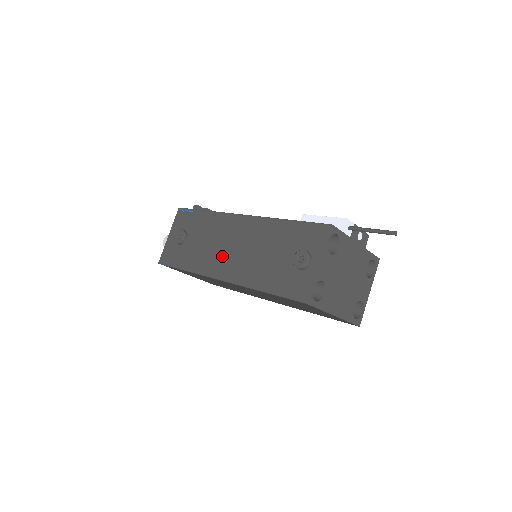
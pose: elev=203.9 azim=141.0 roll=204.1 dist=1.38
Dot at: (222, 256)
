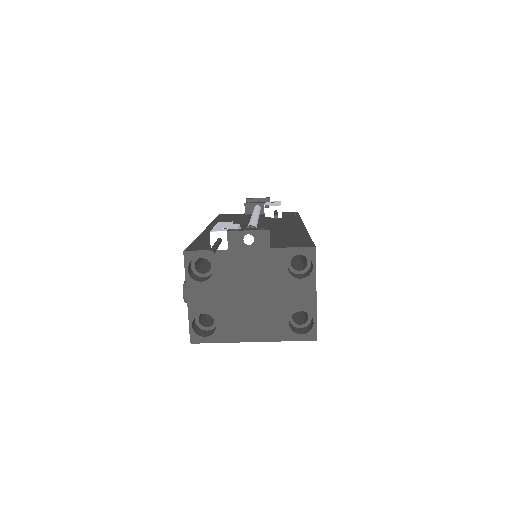
Dot at: occluded
